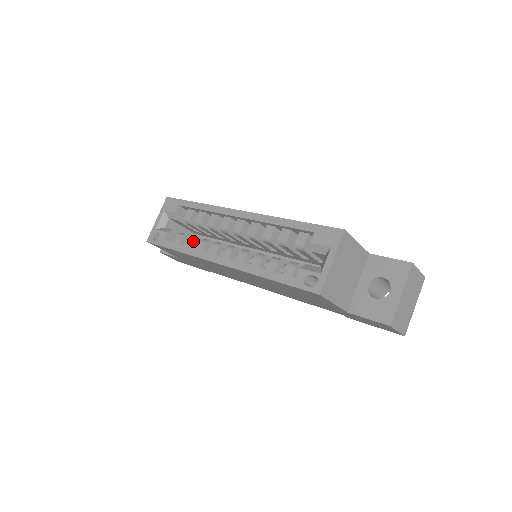
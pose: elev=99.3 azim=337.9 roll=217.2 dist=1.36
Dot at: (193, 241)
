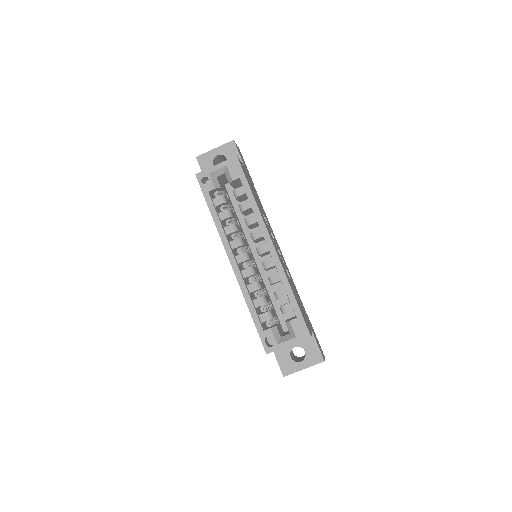
Dot at: (227, 218)
